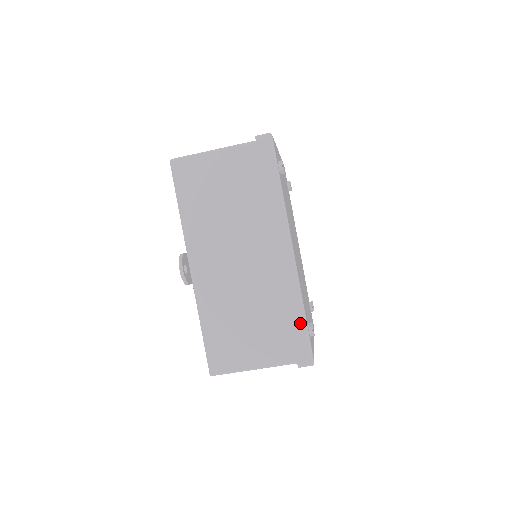
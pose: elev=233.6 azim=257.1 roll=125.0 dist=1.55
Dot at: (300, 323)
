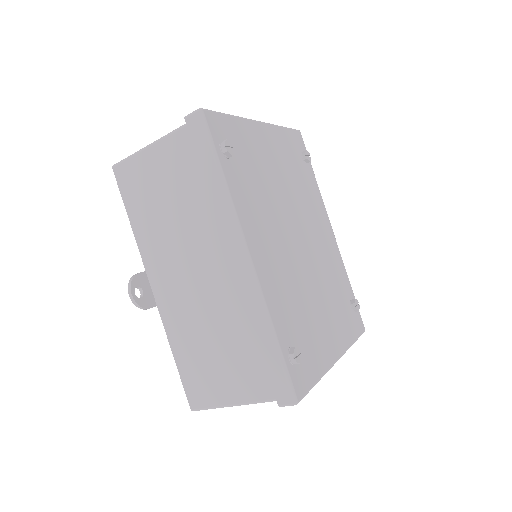
Dot at: (272, 351)
